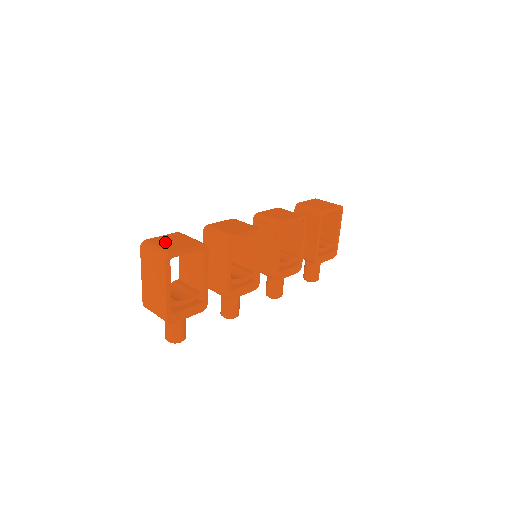
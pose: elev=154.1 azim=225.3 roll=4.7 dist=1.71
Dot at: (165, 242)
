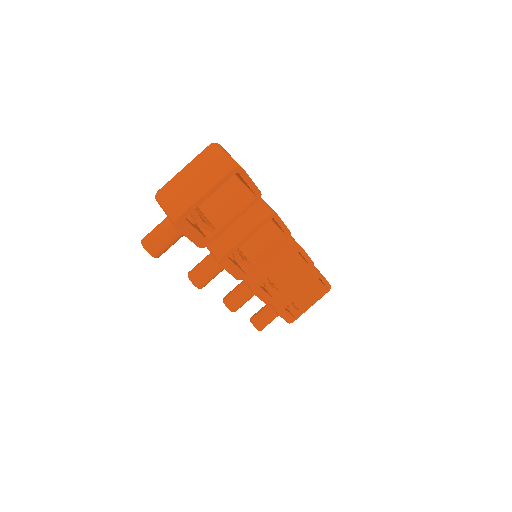
Dot at: occluded
